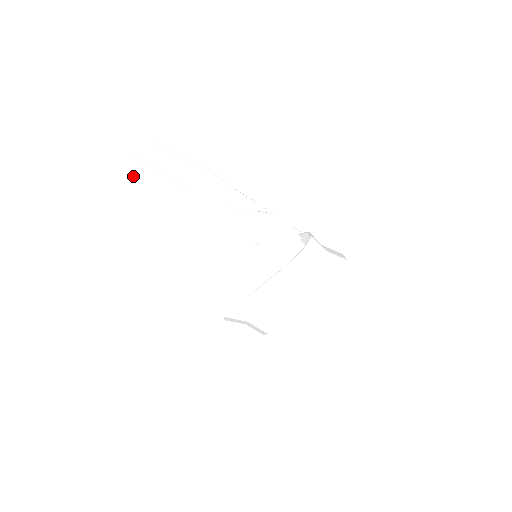
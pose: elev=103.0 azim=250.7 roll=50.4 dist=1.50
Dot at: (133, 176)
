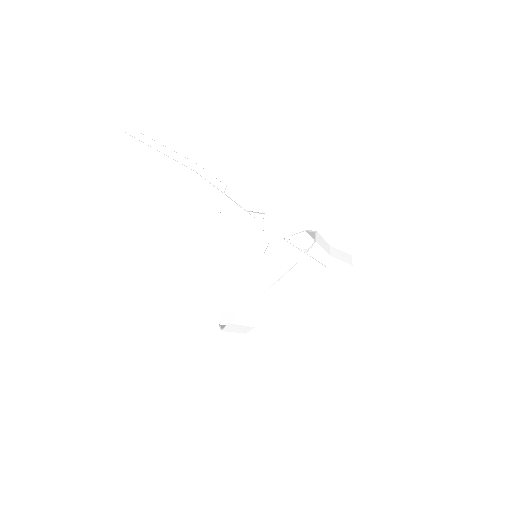
Dot at: (128, 159)
